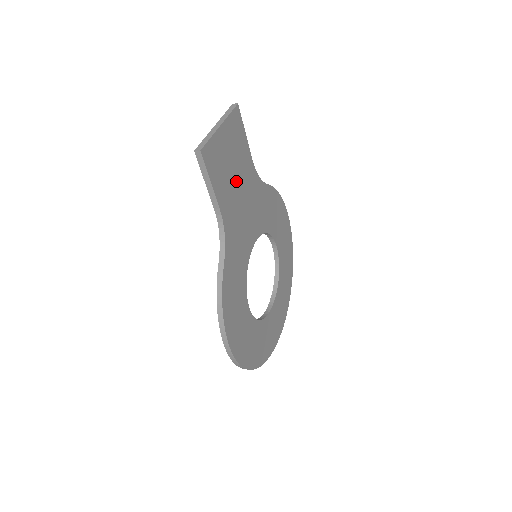
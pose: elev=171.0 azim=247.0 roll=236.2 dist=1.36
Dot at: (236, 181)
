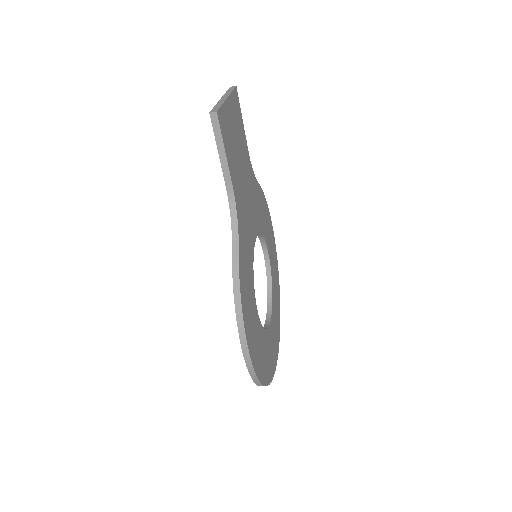
Dot at: (240, 164)
